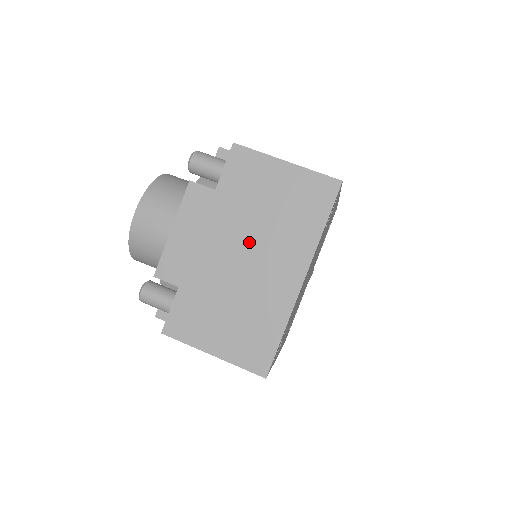
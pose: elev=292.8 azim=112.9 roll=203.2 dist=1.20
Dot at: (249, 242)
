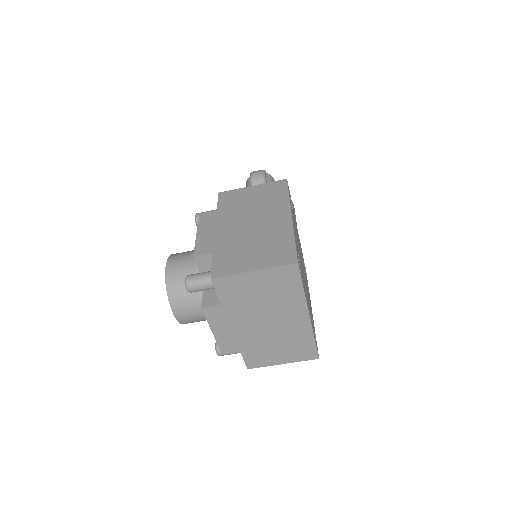
Dot at: (263, 316)
